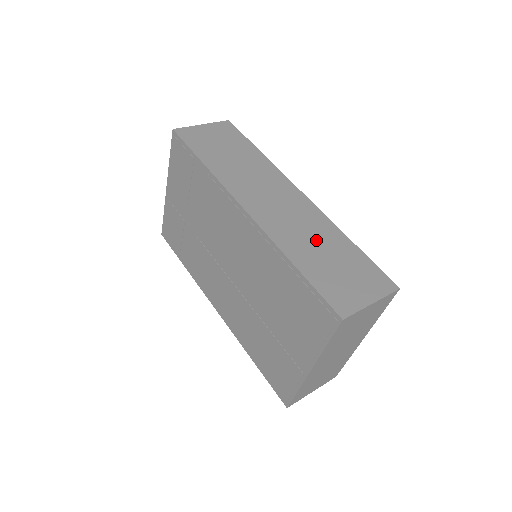
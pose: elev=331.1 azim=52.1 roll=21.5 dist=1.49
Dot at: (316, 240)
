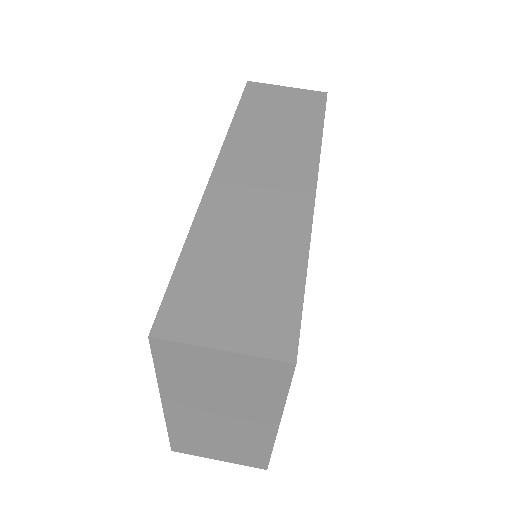
Dot at: (254, 239)
